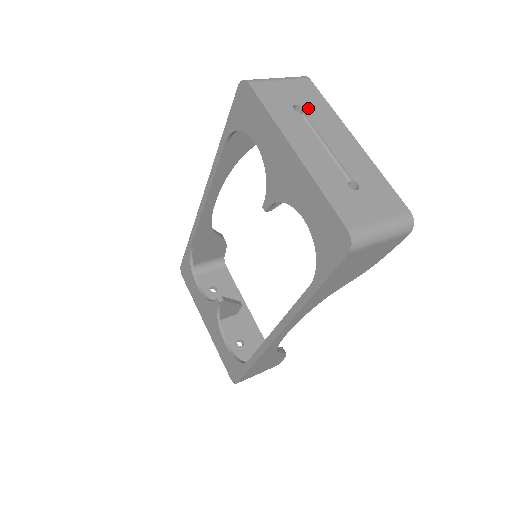
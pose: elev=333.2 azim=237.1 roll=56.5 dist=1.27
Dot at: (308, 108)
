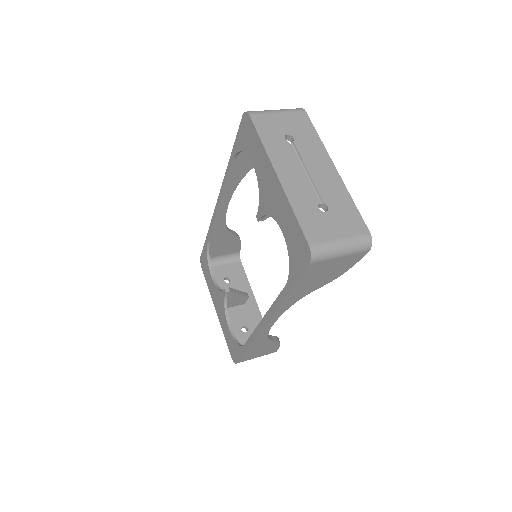
Dot at: (298, 138)
